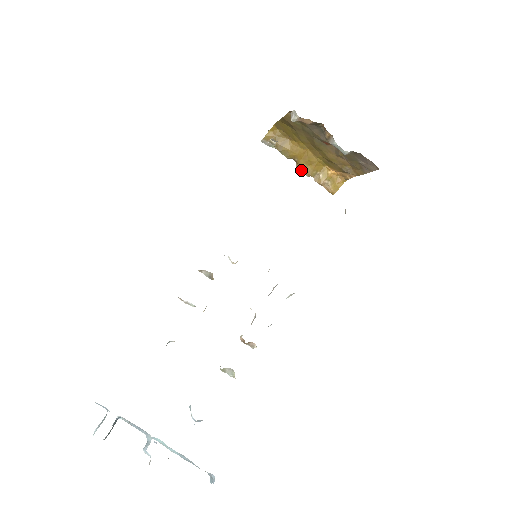
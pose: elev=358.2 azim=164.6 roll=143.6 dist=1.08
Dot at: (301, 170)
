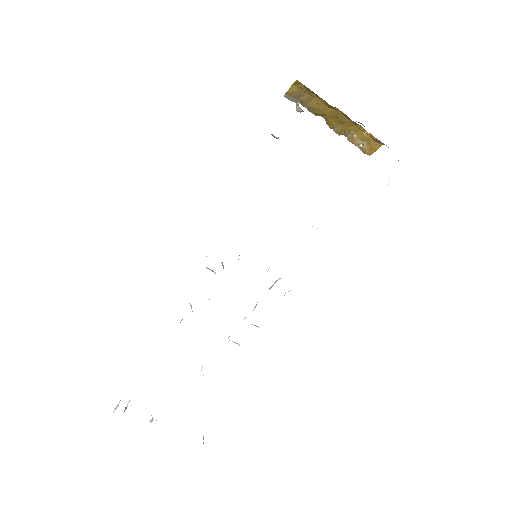
Dot at: (331, 128)
